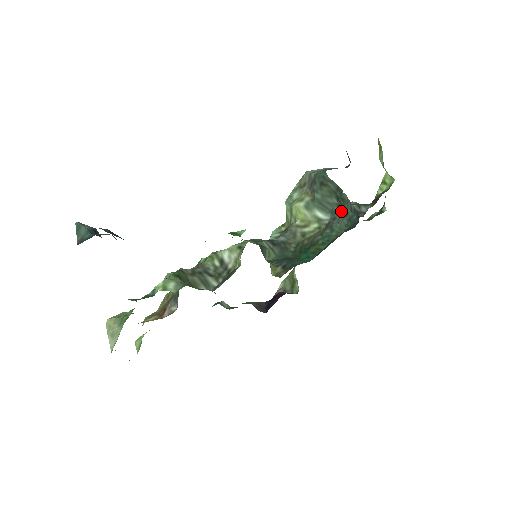
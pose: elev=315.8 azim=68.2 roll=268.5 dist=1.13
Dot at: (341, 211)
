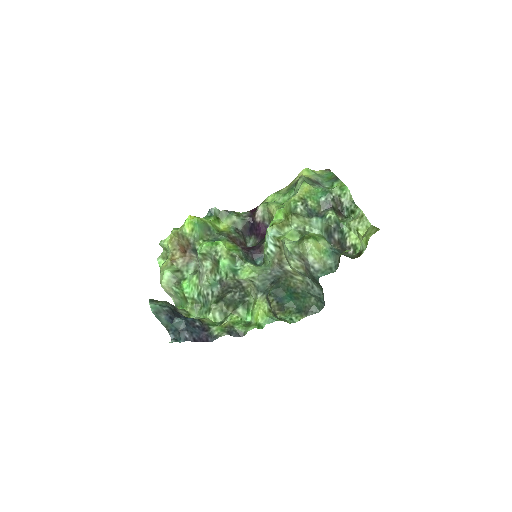
Dot at: (318, 288)
